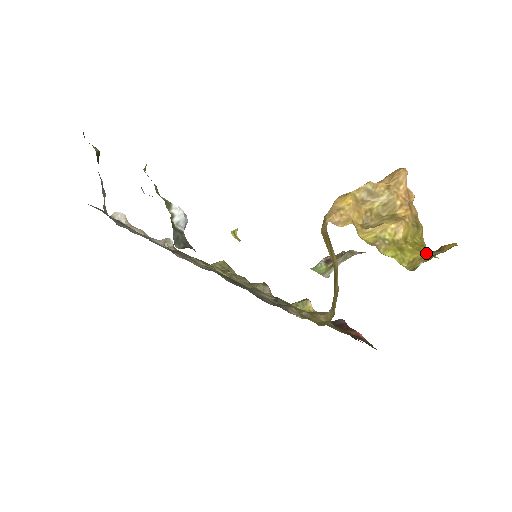
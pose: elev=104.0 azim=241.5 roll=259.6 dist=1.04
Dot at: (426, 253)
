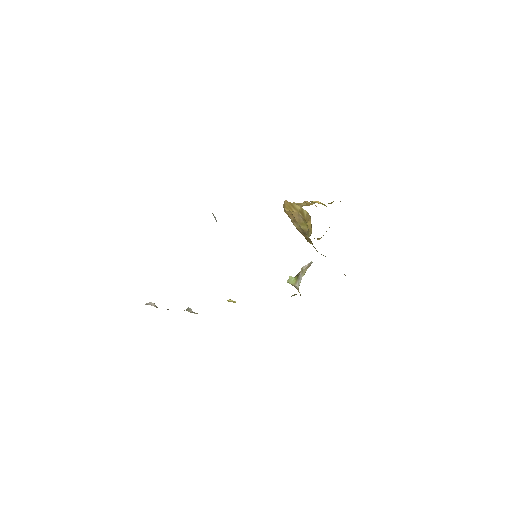
Dot at: occluded
